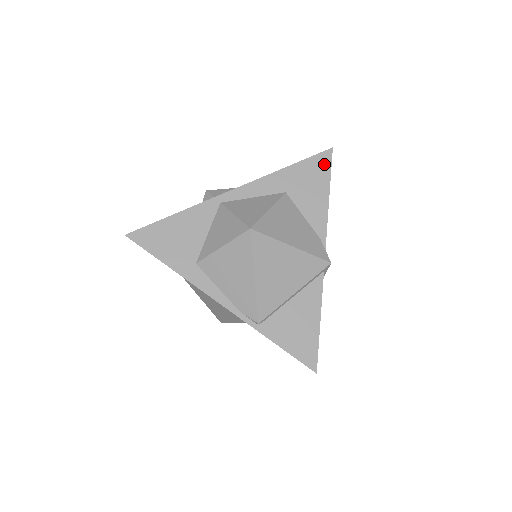
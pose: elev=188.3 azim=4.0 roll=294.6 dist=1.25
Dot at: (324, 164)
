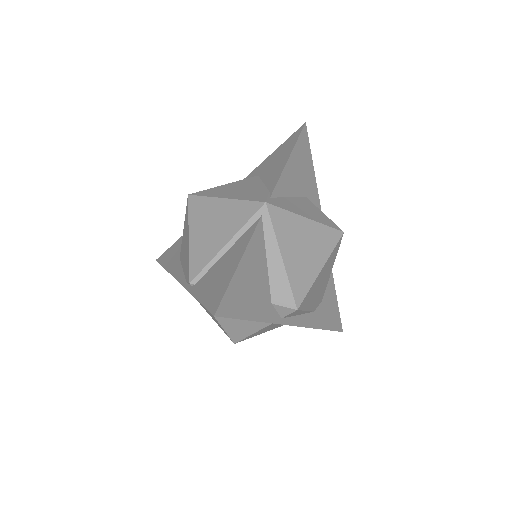
Dot at: (294, 138)
